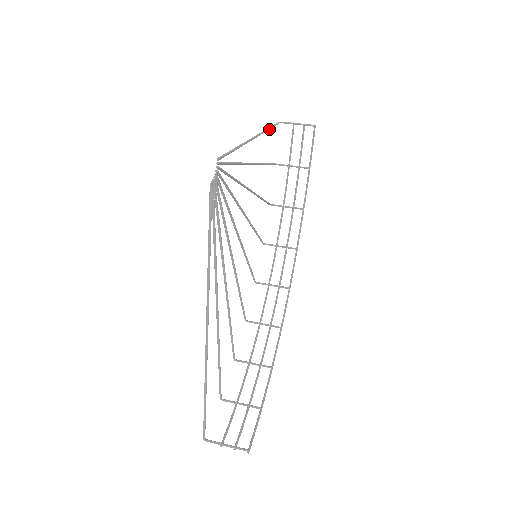
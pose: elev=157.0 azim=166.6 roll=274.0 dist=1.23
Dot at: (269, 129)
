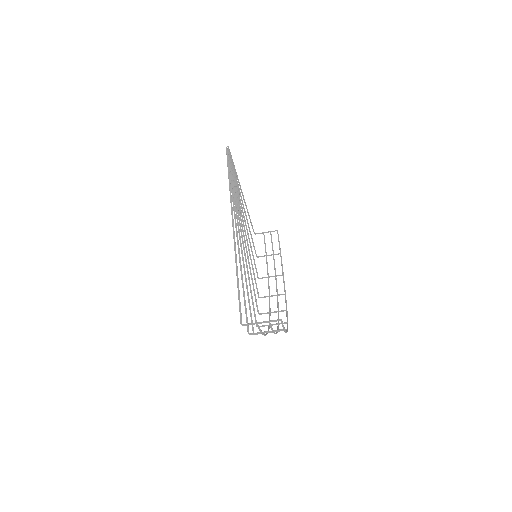
Dot at: (249, 215)
